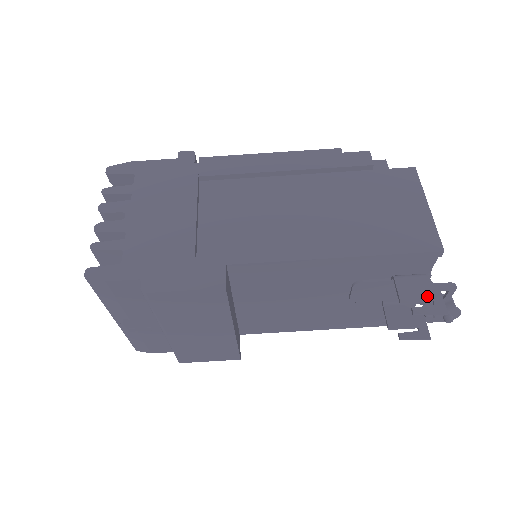
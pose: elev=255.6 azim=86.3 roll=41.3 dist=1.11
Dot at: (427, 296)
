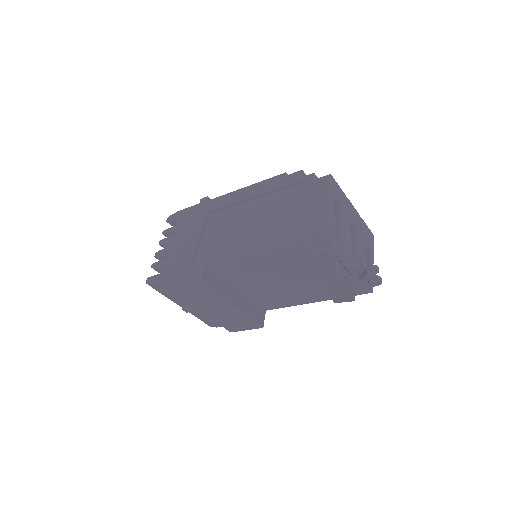
Dot at: (326, 269)
